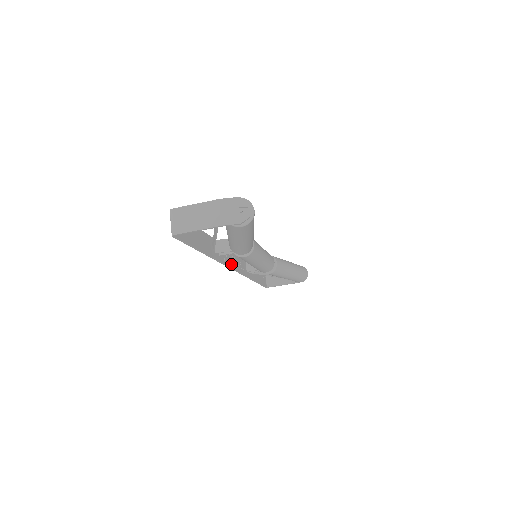
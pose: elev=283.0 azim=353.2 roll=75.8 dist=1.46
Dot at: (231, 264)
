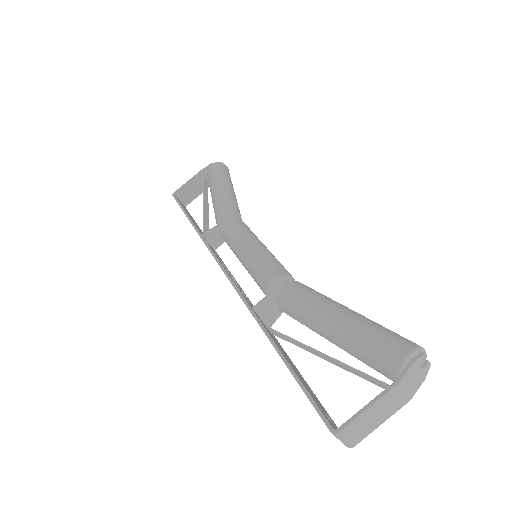
Dot at: (241, 289)
